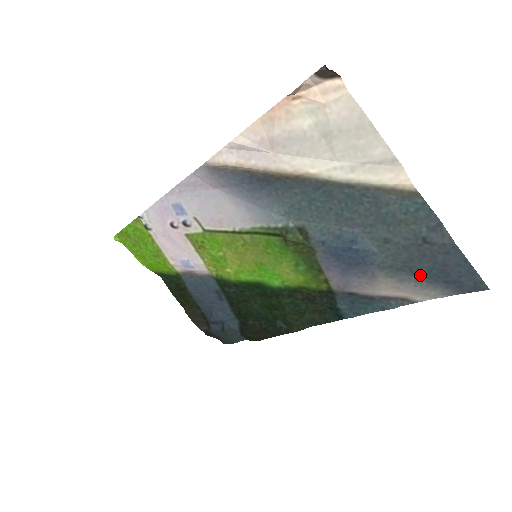
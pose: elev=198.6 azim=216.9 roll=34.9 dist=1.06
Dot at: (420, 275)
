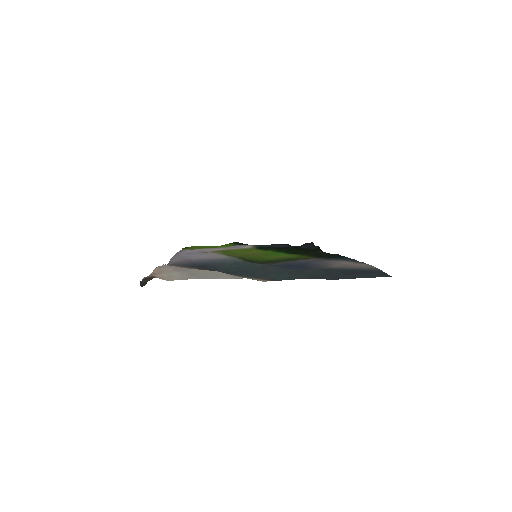
Dot at: (344, 270)
